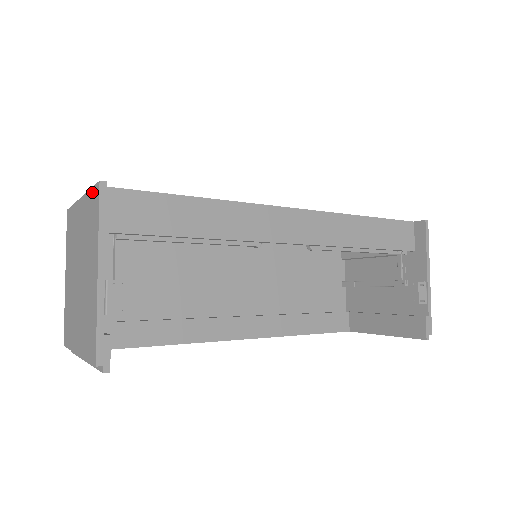
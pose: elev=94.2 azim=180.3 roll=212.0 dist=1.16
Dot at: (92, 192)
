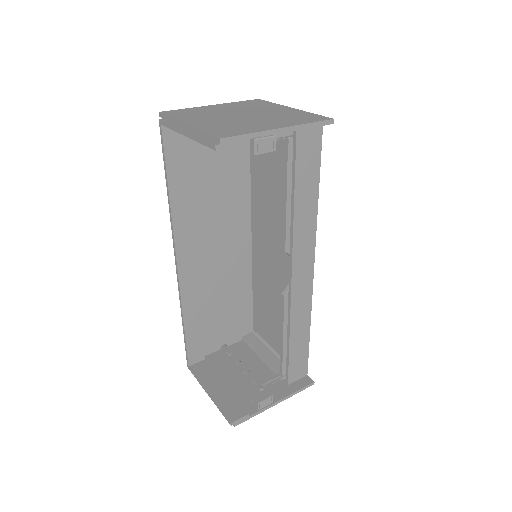
Dot at: (316, 115)
